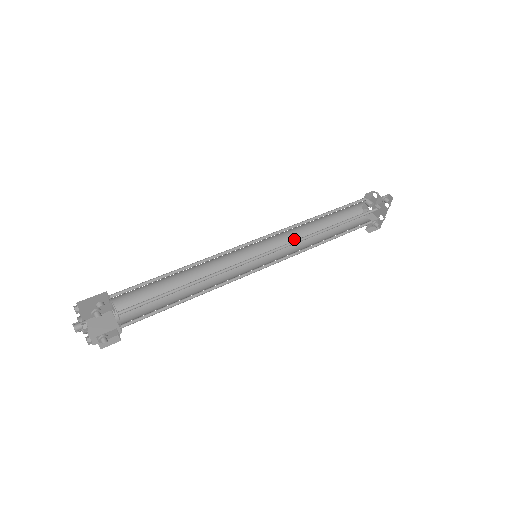
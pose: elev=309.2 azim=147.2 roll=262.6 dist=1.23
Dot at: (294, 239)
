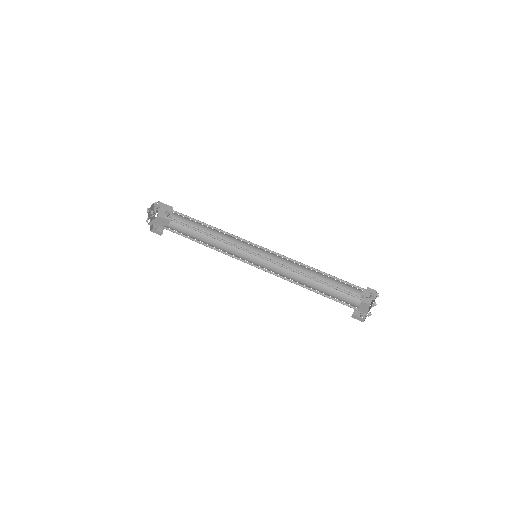
Dot at: (293, 272)
